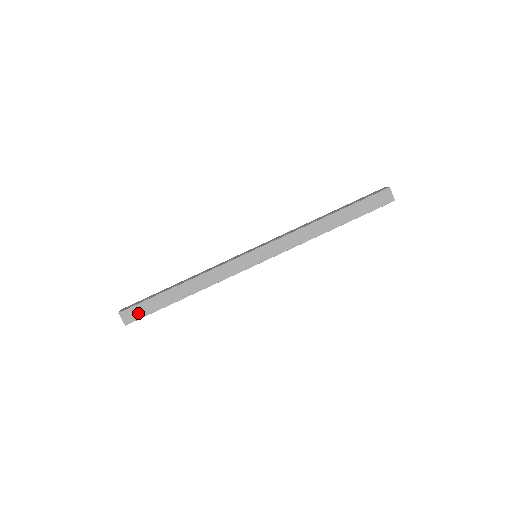
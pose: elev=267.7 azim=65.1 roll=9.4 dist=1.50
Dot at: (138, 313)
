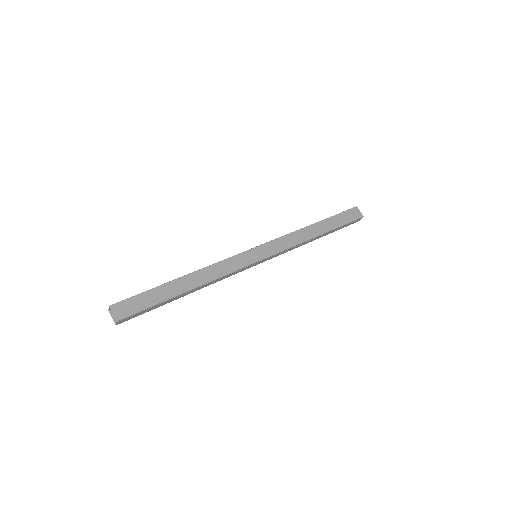
Dot at: (134, 306)
